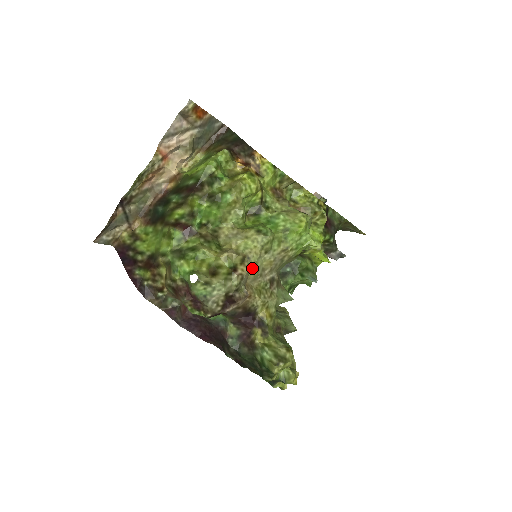
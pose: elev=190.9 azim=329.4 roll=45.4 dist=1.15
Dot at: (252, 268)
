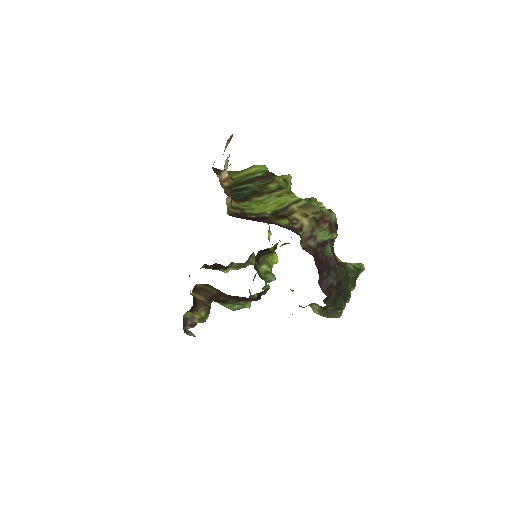
Dot at: occluded
